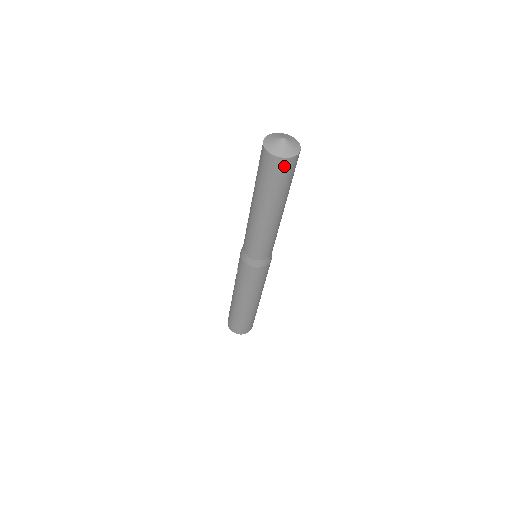
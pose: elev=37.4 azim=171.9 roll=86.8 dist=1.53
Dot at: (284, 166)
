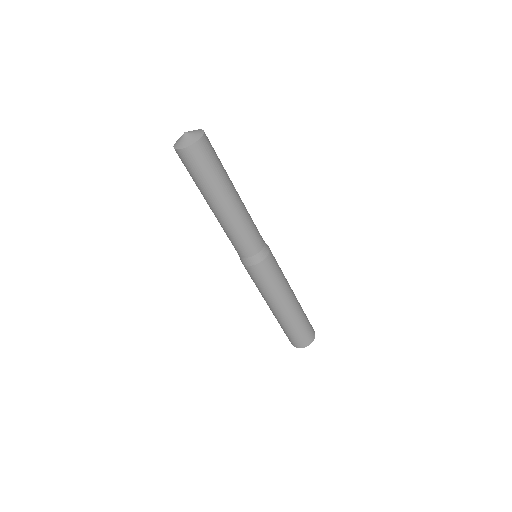
Dot at: (187, 157)
